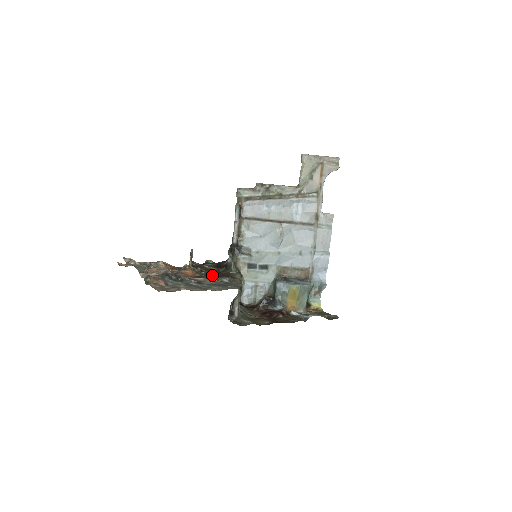
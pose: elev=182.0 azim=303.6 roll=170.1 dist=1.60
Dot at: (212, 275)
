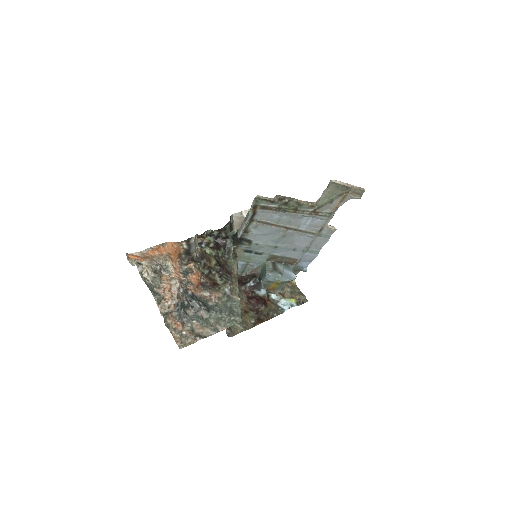
Dot at: (214, 272)
